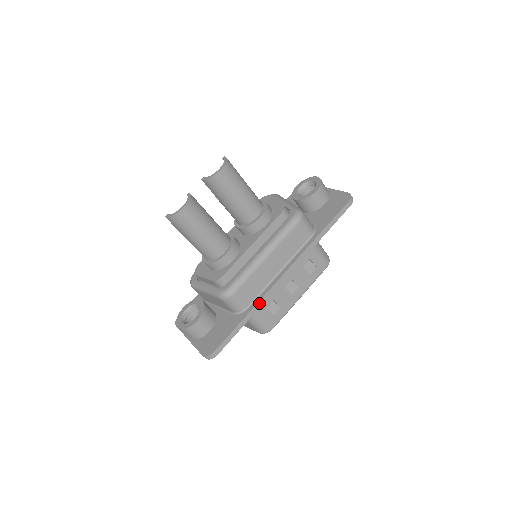
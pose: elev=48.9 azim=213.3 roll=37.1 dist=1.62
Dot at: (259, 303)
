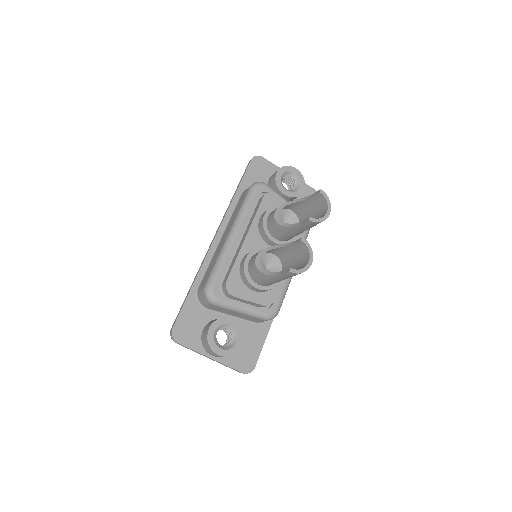
Dot at: occluded
